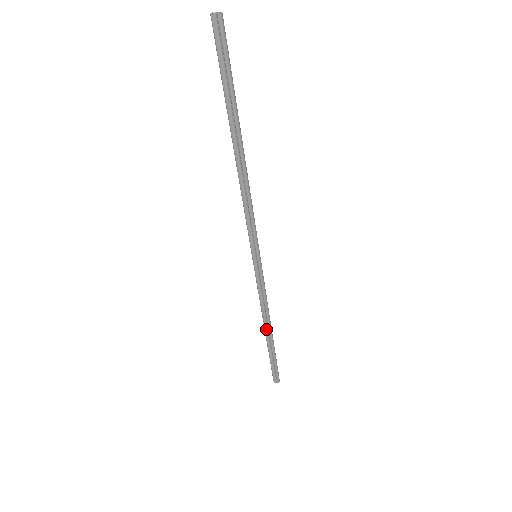
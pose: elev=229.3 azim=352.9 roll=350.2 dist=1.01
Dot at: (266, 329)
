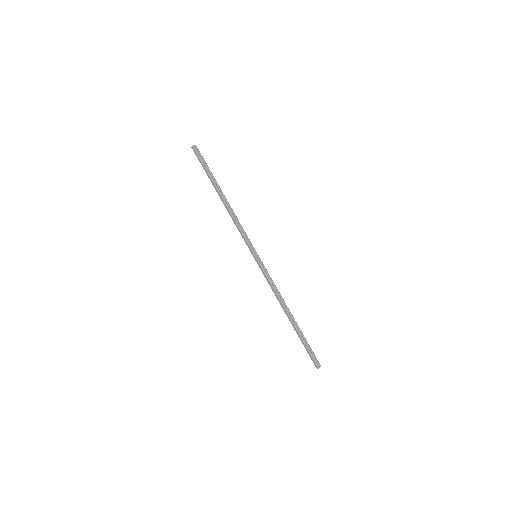
Dot at: (288, 312)
